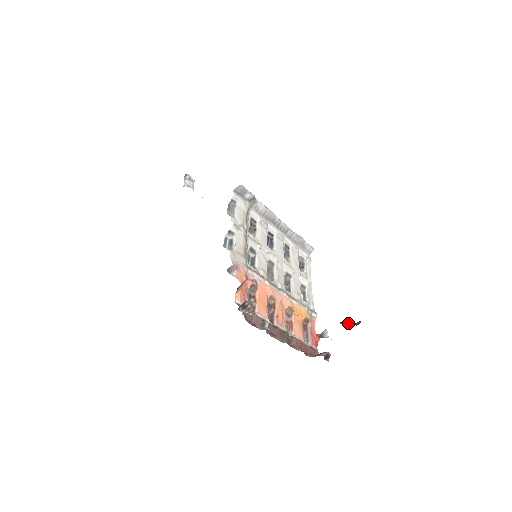
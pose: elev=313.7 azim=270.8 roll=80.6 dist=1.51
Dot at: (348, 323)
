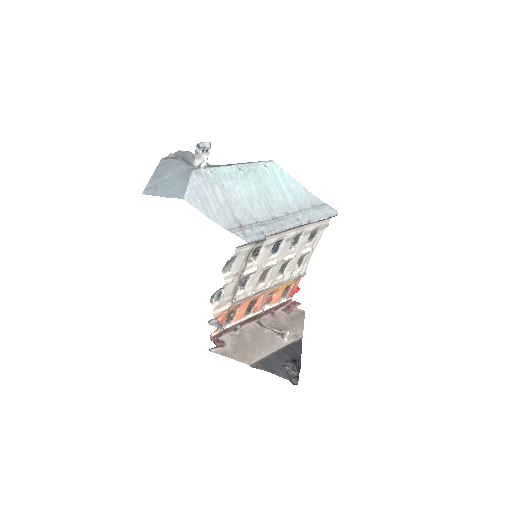
Dot at: (292, 370)
